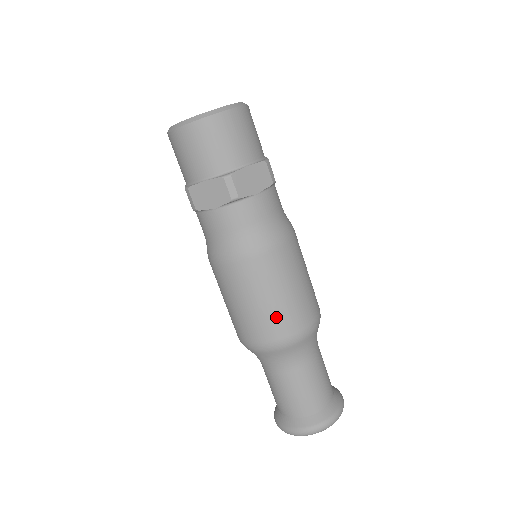
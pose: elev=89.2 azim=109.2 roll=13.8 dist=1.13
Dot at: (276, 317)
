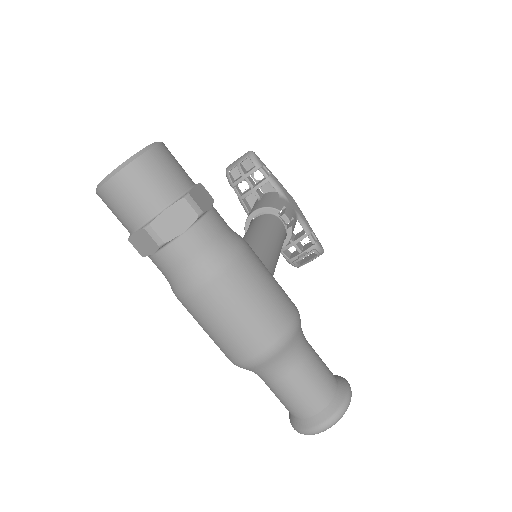
Dot at: (239, 340)
